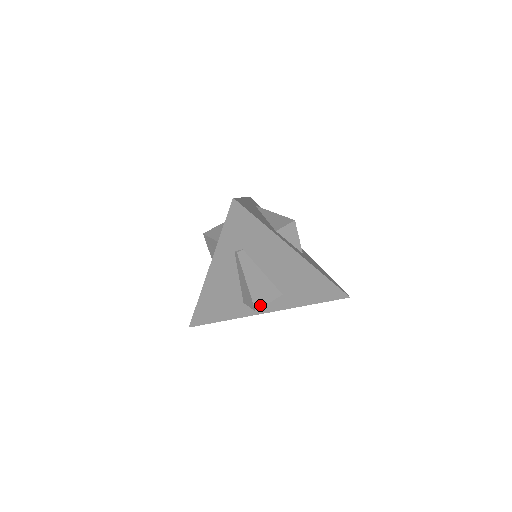
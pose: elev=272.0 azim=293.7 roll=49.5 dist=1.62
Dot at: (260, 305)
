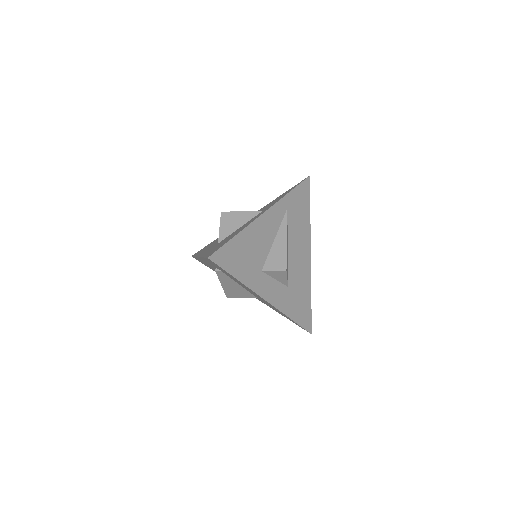
Dot at: (233, 297)
